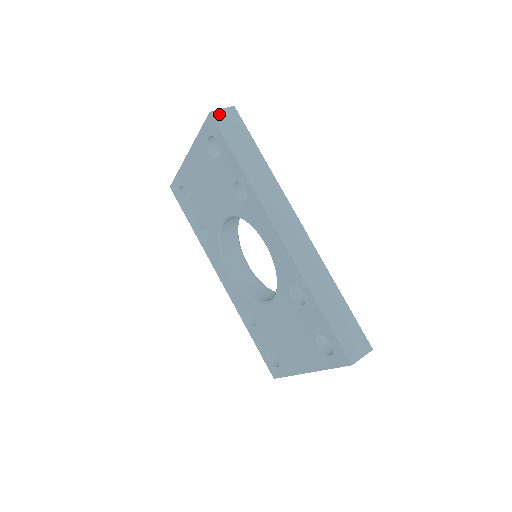
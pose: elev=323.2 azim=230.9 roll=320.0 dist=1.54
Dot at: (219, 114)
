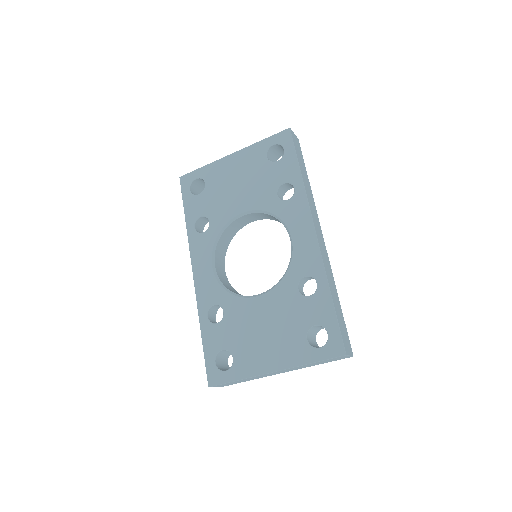
Dot at: (293, 134)
